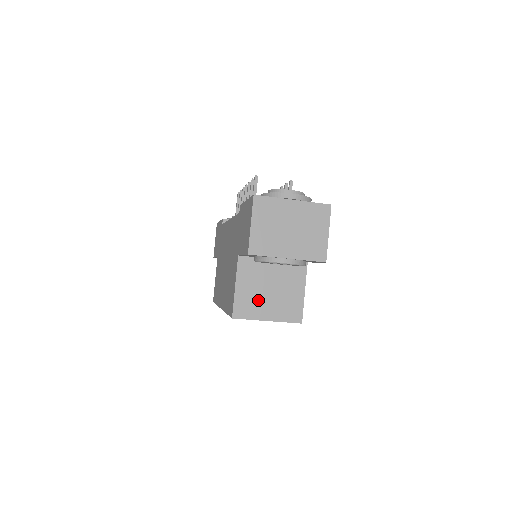
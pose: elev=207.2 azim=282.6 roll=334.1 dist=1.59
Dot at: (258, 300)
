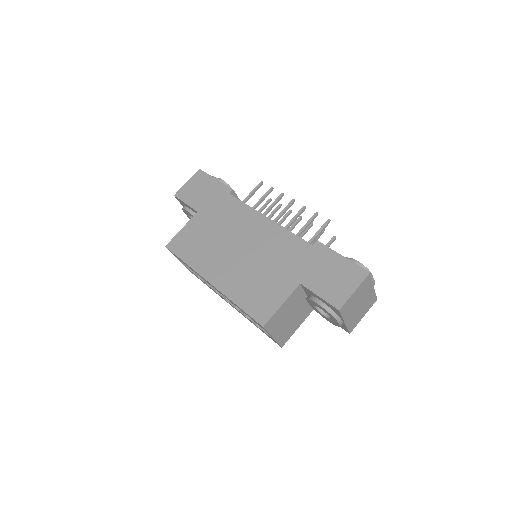
Dot at: (281, 321)
